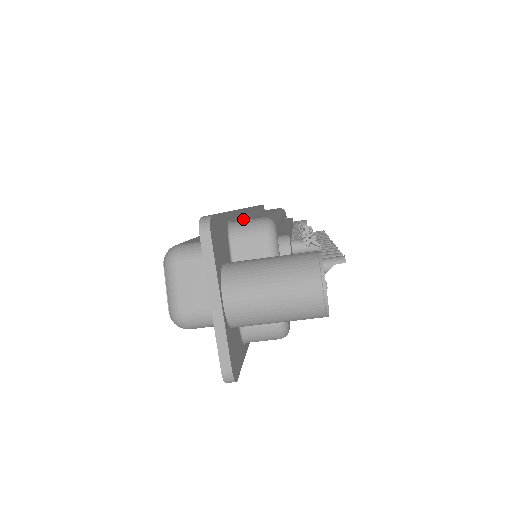
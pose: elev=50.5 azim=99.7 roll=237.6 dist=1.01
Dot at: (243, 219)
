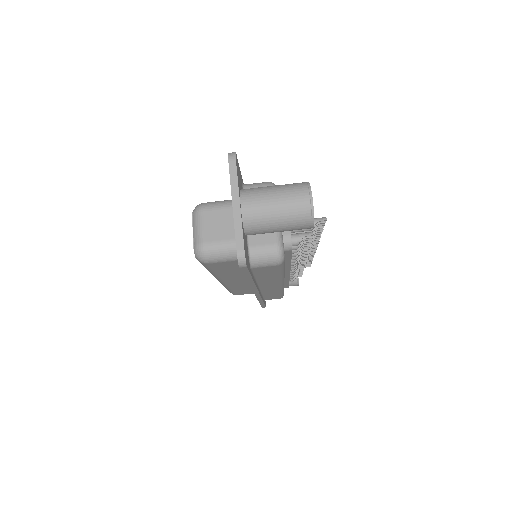
Dot at: occluded
